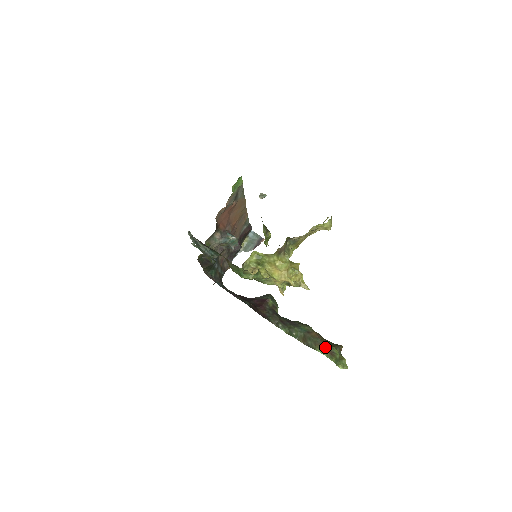
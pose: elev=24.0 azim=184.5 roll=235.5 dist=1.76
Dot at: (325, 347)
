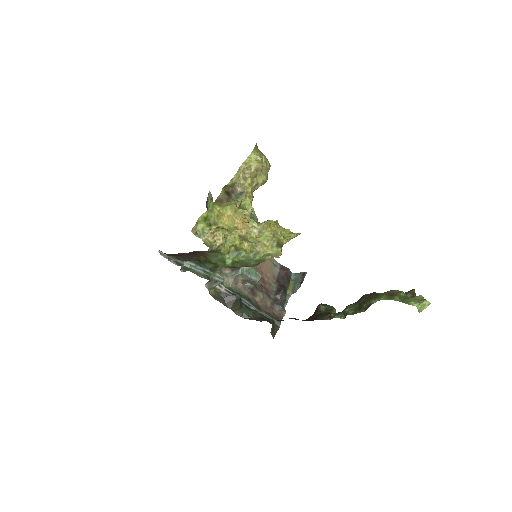
Dot at: (379, 294)
